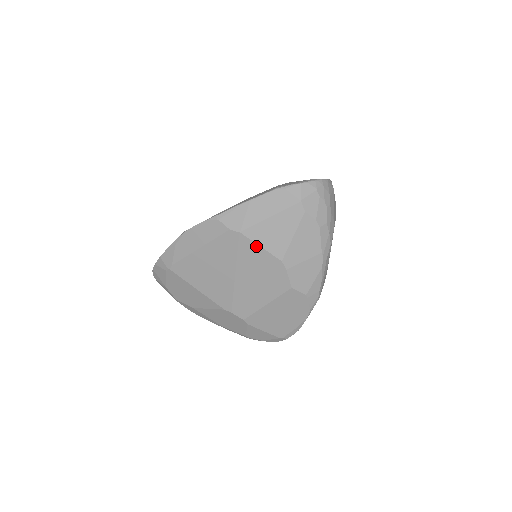
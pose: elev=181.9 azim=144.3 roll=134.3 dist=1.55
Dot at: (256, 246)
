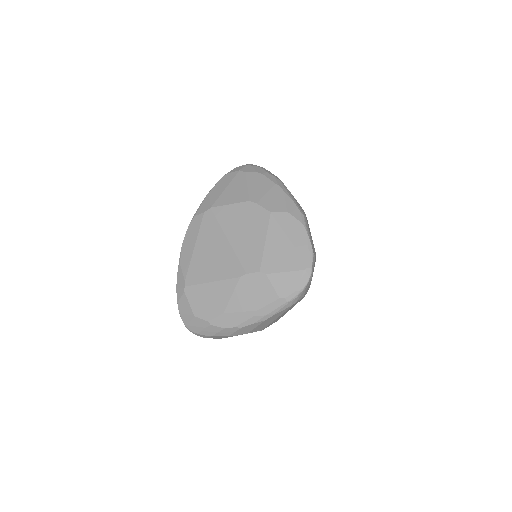
Dot at: (226, 207)
